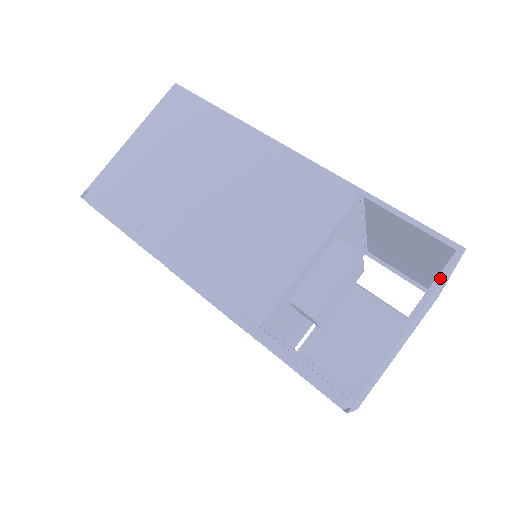
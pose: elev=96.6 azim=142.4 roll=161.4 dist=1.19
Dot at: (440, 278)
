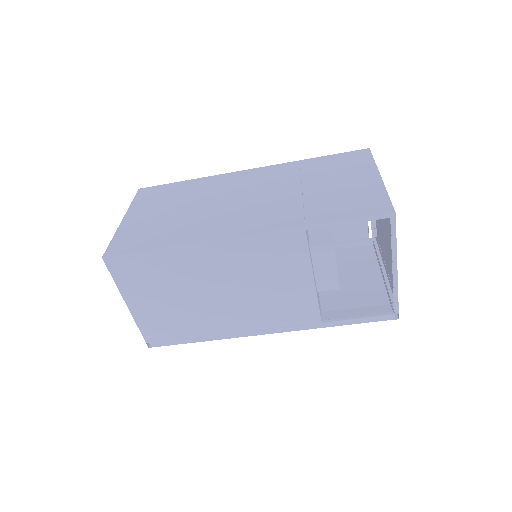
Dot at: (394, 238)
